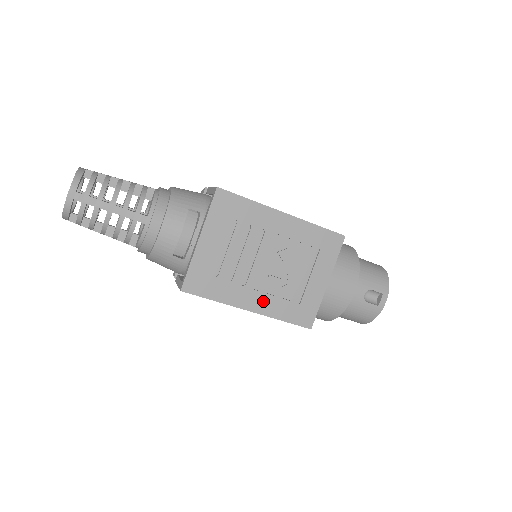
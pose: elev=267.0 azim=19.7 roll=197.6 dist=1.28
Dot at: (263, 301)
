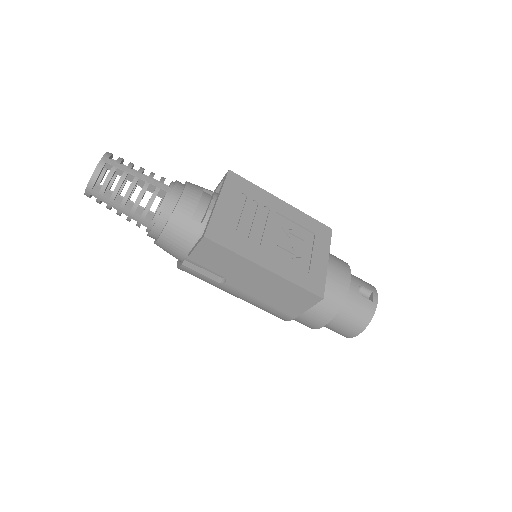
Dot at: (277, 263)
